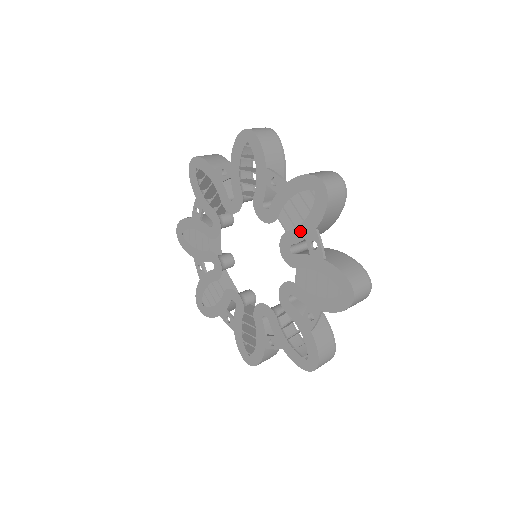
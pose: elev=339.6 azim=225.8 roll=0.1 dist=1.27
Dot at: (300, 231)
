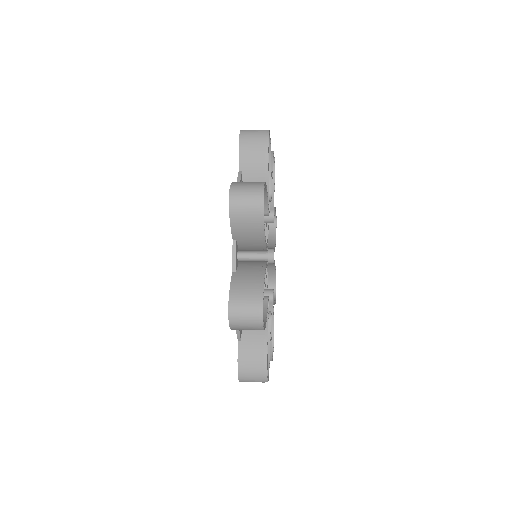
Dot at: occluded
